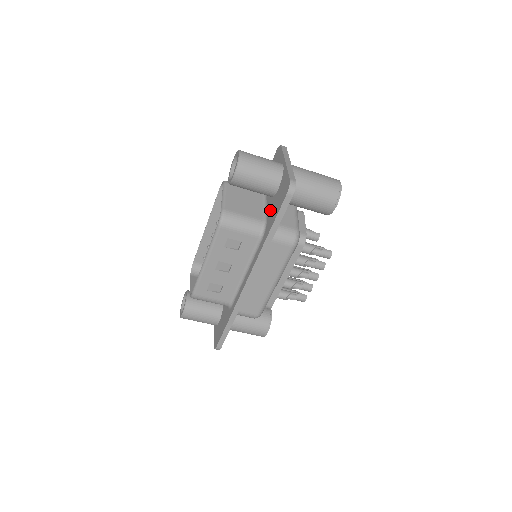
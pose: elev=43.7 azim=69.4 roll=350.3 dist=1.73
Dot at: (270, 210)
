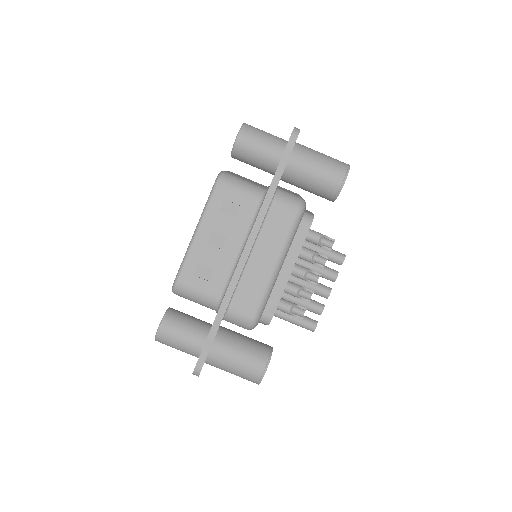
Dot at: occluded
